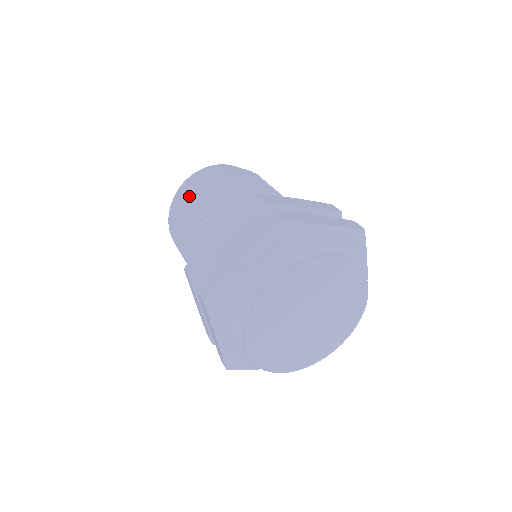
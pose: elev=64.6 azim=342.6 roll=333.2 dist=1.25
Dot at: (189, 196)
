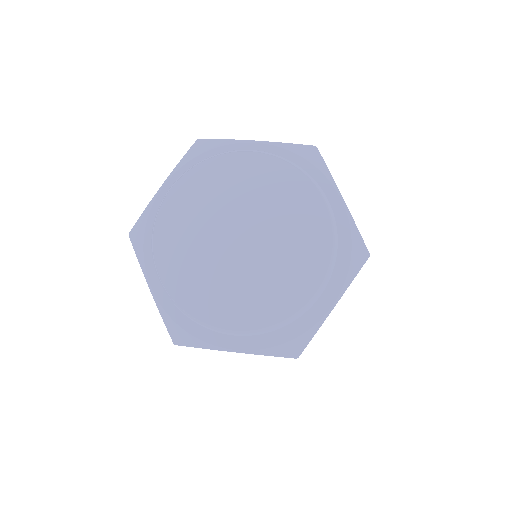
Dot at: occluded
